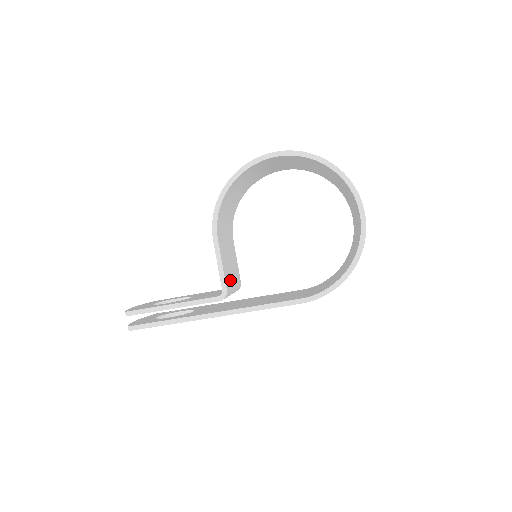
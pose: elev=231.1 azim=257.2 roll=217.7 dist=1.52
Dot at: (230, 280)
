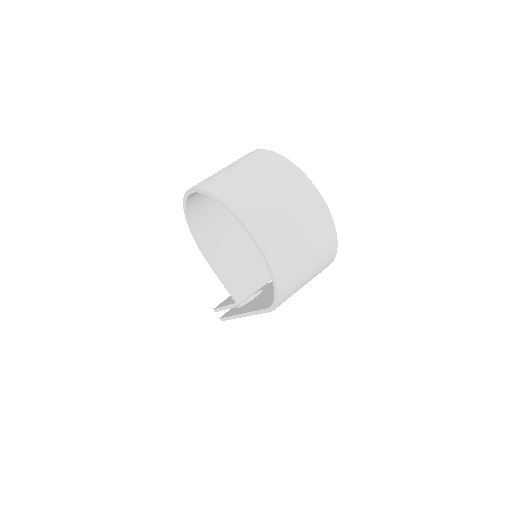
Dot at: (247, 282)
